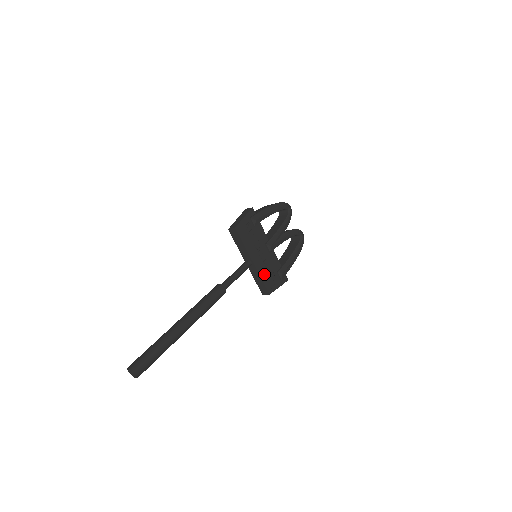
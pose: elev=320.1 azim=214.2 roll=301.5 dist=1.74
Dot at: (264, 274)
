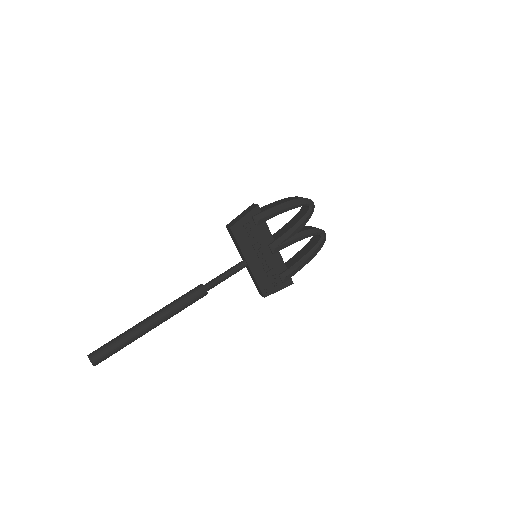
Dot at: (261, 277)
